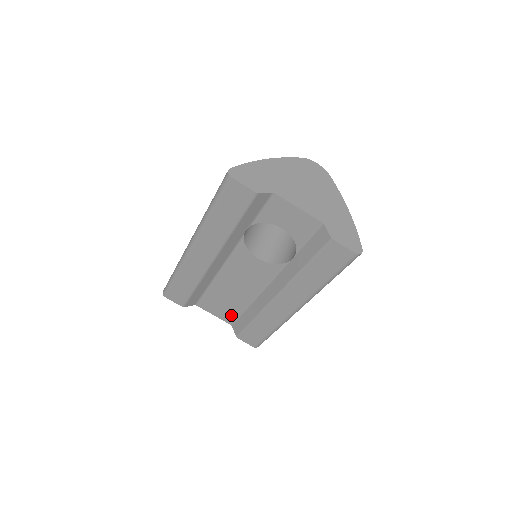
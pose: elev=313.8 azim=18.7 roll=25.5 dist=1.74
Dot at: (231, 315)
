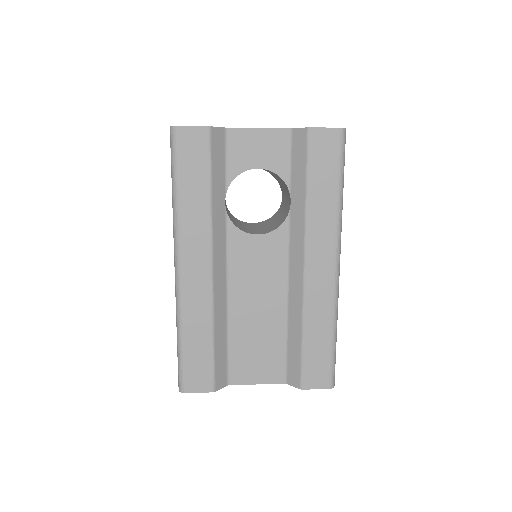
Dot at: (276, 363)
